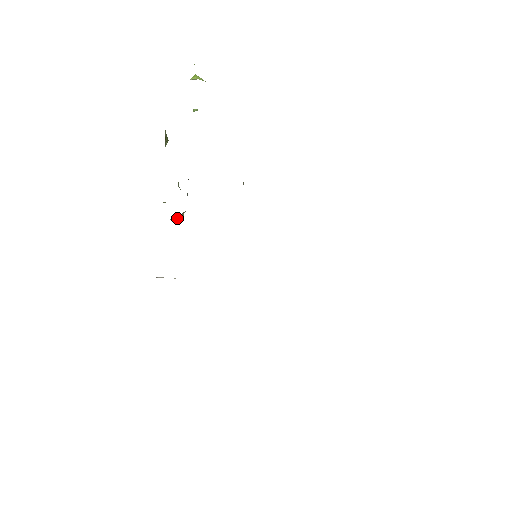
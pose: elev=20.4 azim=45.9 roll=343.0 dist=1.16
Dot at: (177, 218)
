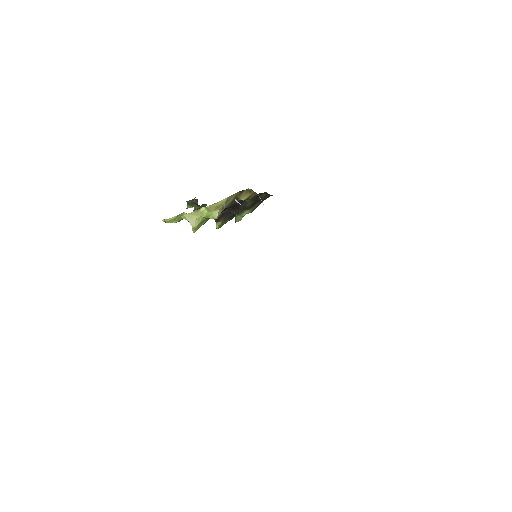
Dot at: (218, 212)
